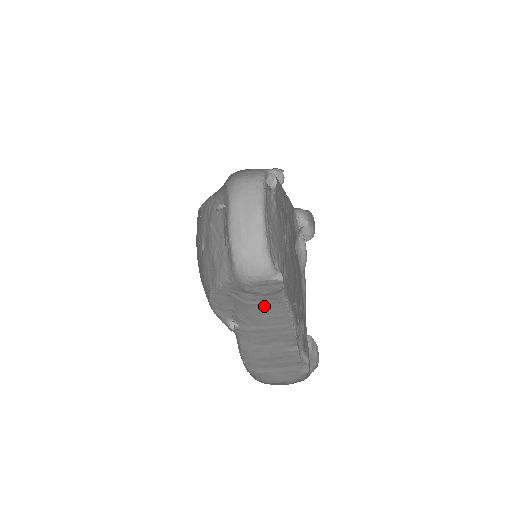
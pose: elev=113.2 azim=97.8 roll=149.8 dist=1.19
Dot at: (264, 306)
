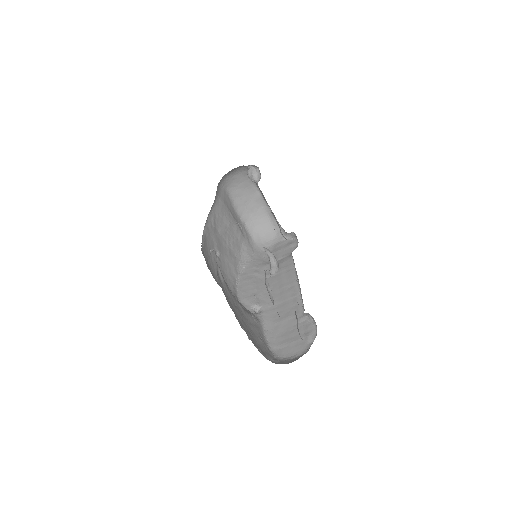
Dot at: (279, 278)
